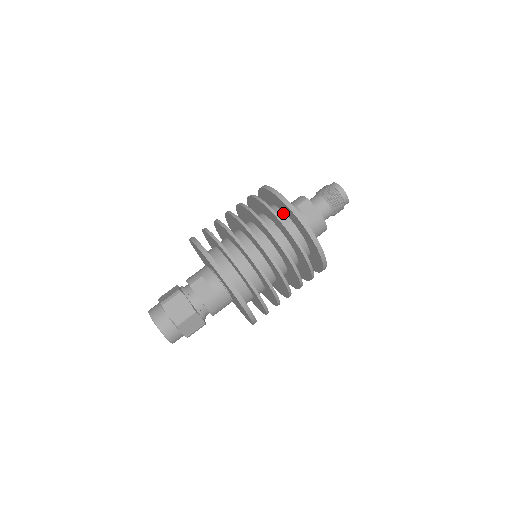
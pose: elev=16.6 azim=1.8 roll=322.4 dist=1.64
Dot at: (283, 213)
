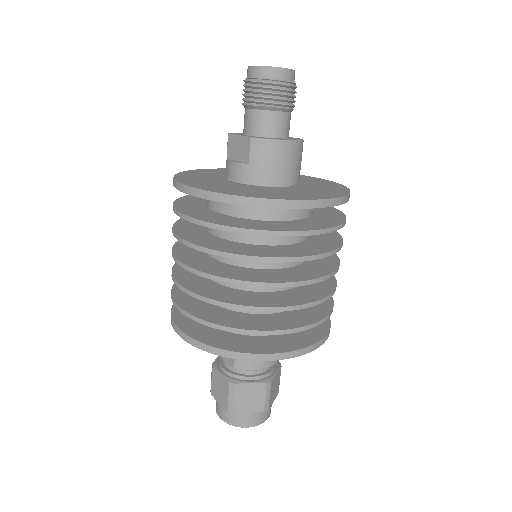
Dot at: occluded
